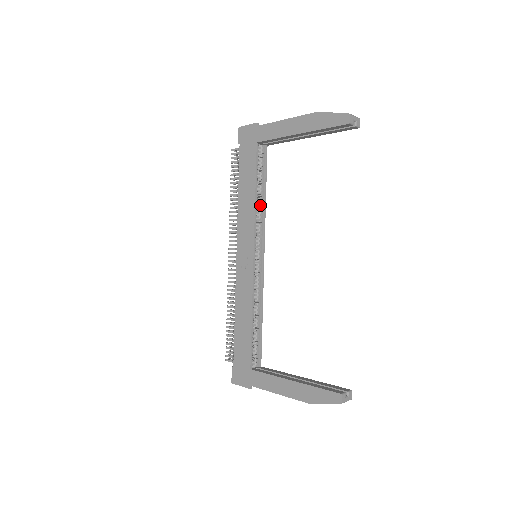
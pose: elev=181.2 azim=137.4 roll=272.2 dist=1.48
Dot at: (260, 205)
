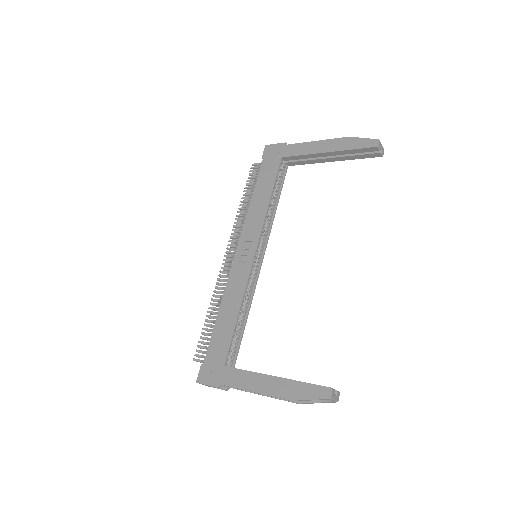
Dot at: (270, 212)
